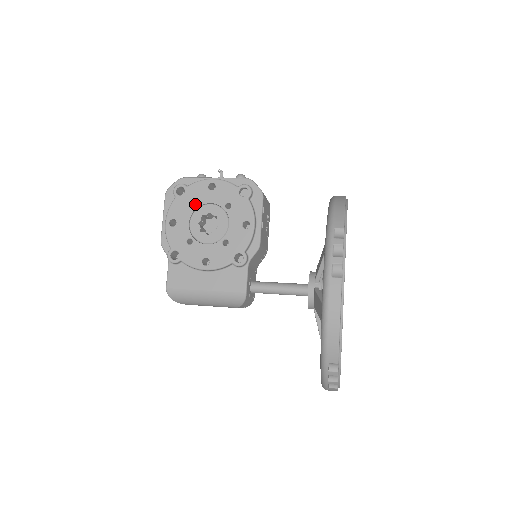
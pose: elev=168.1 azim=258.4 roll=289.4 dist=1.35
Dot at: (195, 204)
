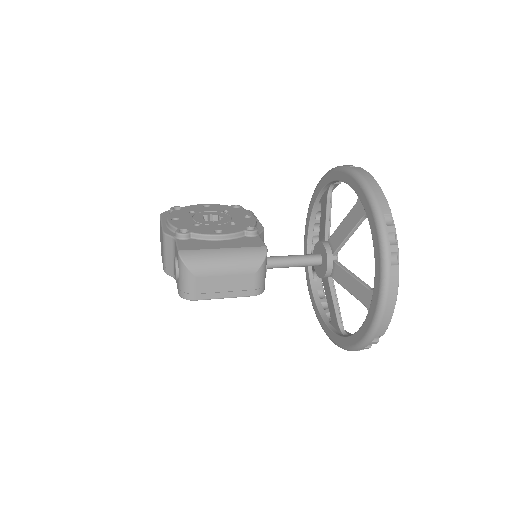
Dot at: occluded
